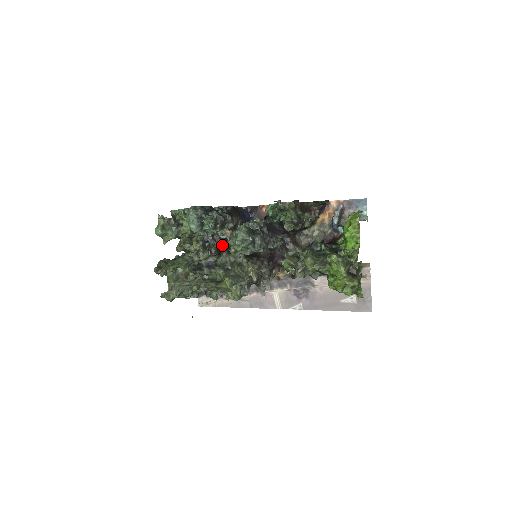
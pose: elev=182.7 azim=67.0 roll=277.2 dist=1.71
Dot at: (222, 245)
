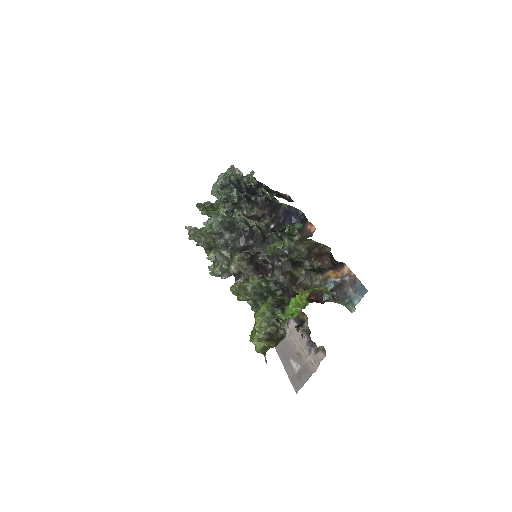
Dot at: occluded
